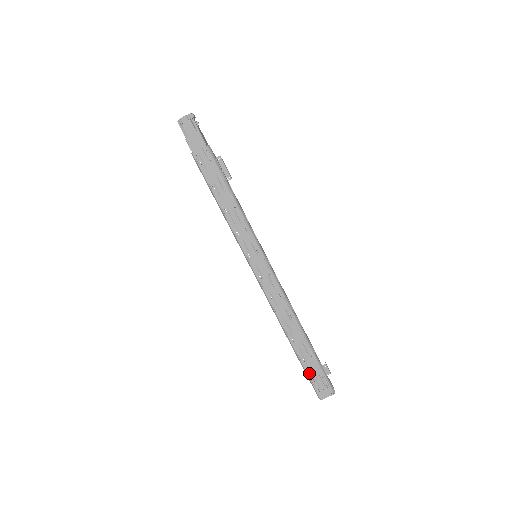
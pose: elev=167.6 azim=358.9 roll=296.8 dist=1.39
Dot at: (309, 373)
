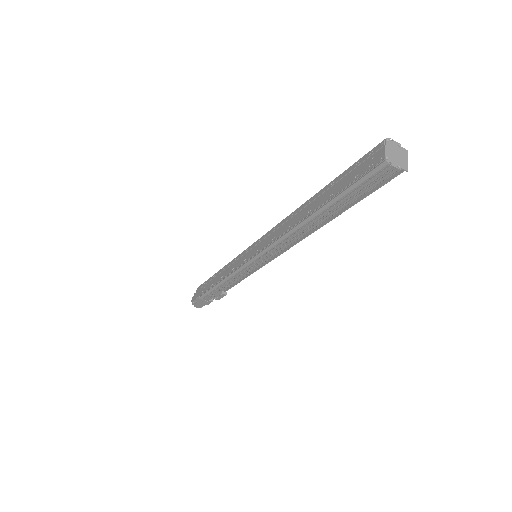
Dot at: (346, 185)
